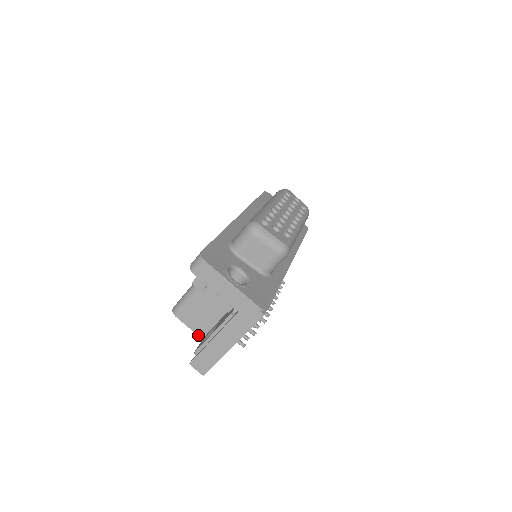
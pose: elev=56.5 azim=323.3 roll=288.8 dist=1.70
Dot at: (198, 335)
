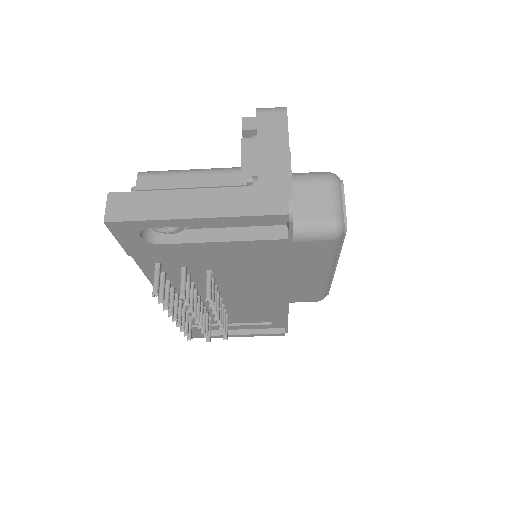
Dot at: occluded
